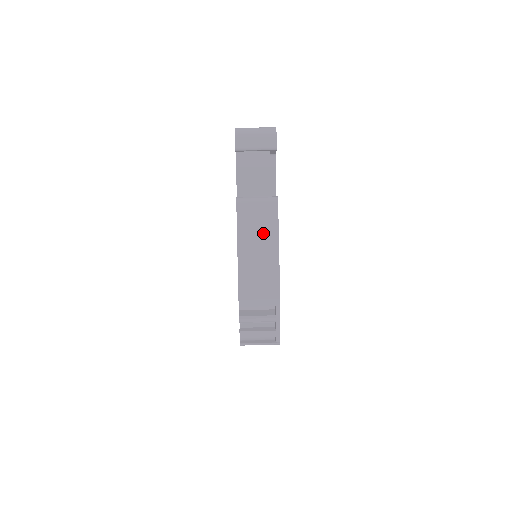
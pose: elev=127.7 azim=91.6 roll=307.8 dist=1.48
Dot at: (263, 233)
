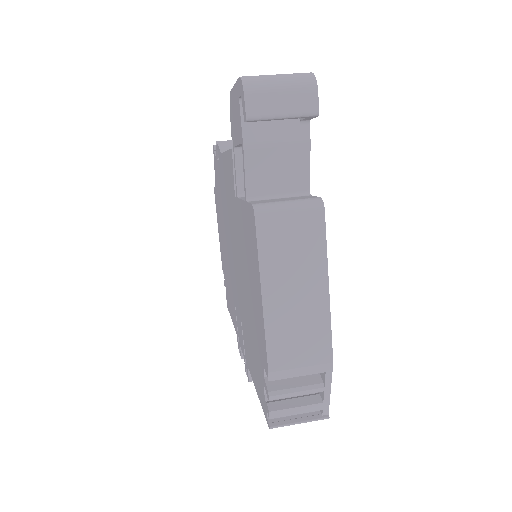
Dot at: (302, 263)
